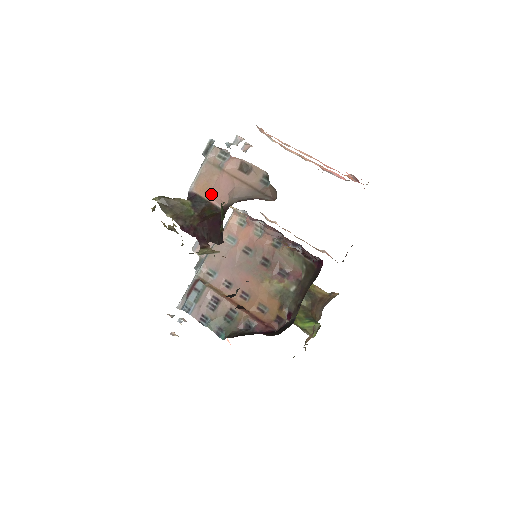
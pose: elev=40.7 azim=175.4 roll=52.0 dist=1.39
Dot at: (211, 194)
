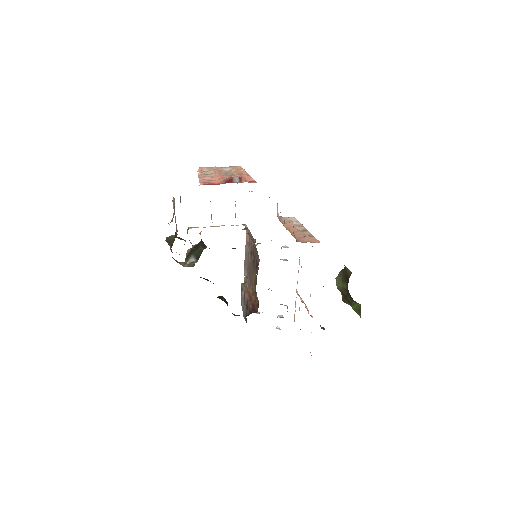
Dot at: occluded
